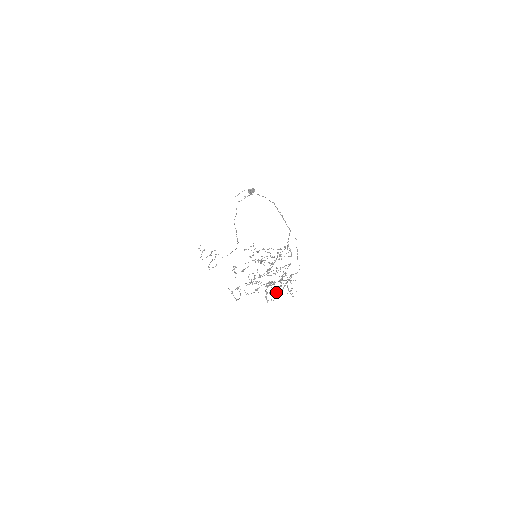
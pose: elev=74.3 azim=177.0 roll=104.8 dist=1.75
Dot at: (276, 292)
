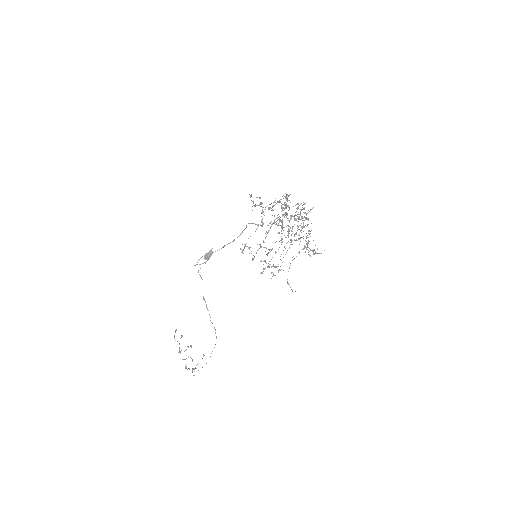
Dot at: (307, 219)
